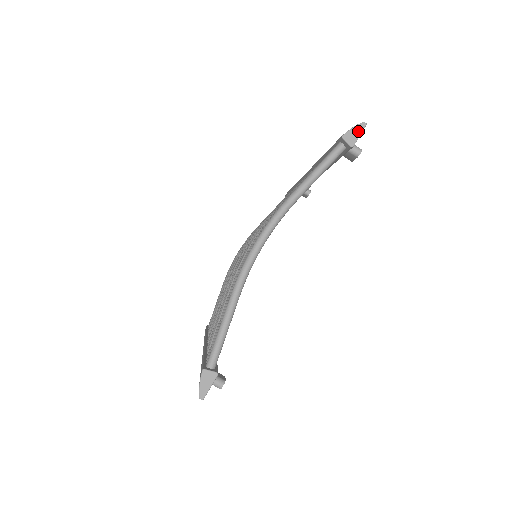
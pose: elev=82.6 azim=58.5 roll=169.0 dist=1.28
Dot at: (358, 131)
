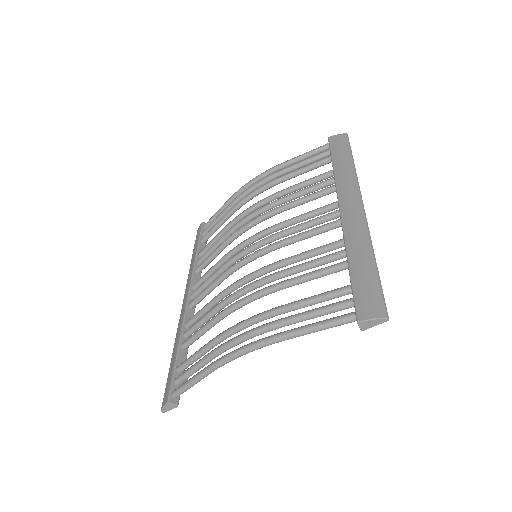
Dot at: (376, 323)
